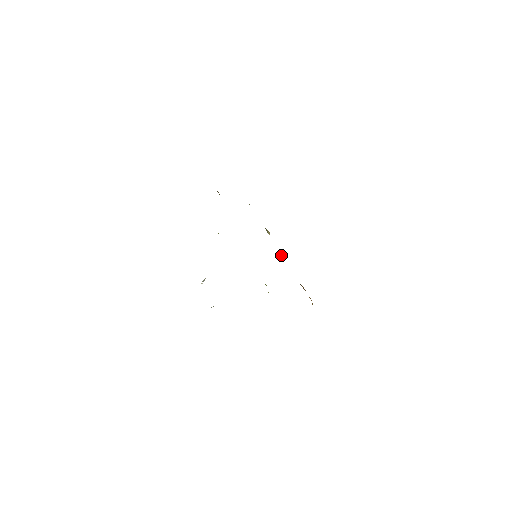
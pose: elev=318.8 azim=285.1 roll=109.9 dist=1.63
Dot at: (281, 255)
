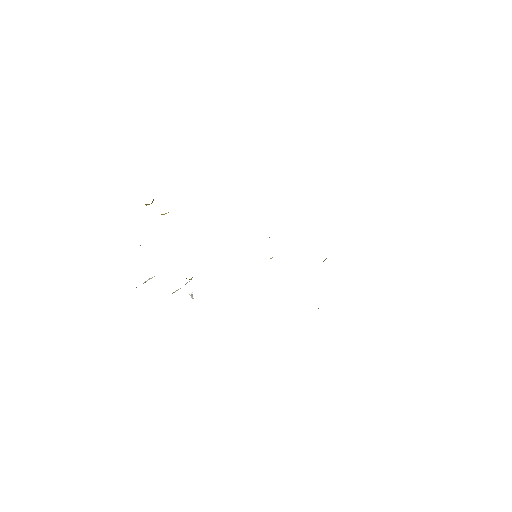
Dot at: occluded
